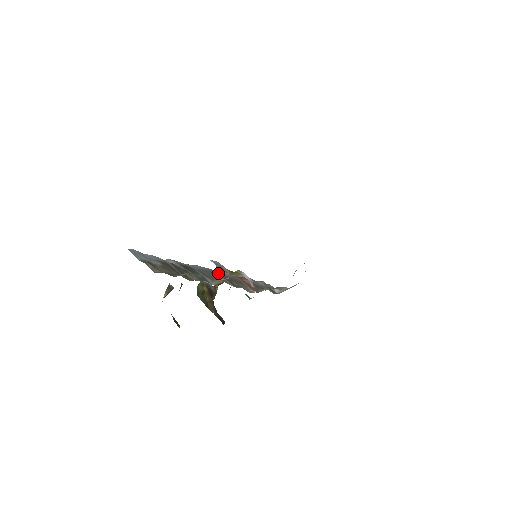
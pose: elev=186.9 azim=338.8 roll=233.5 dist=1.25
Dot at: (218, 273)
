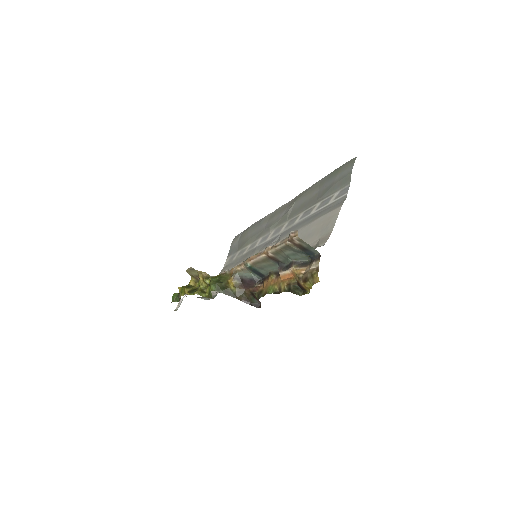
Dot at: occluded
